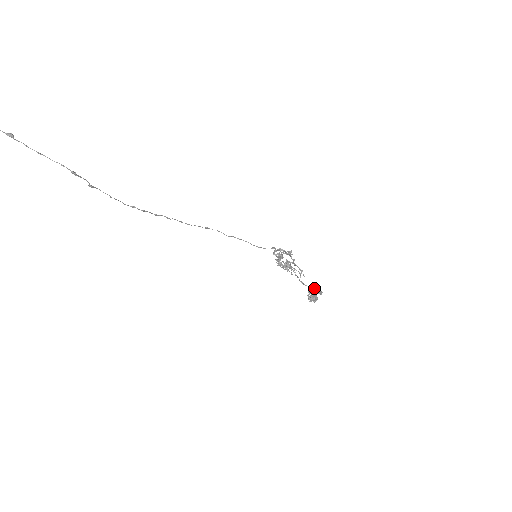
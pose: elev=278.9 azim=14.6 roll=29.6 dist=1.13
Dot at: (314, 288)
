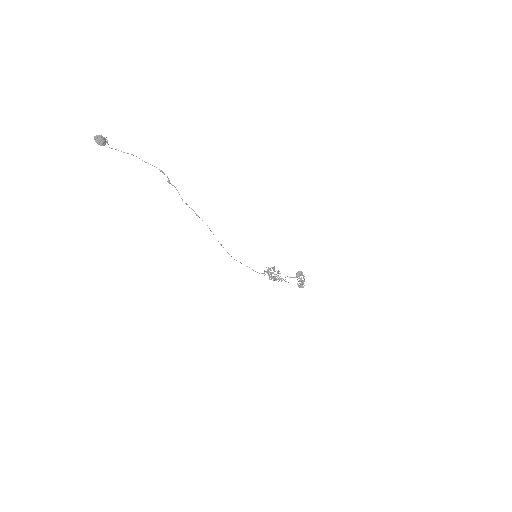
Dot at: (298, 271)
